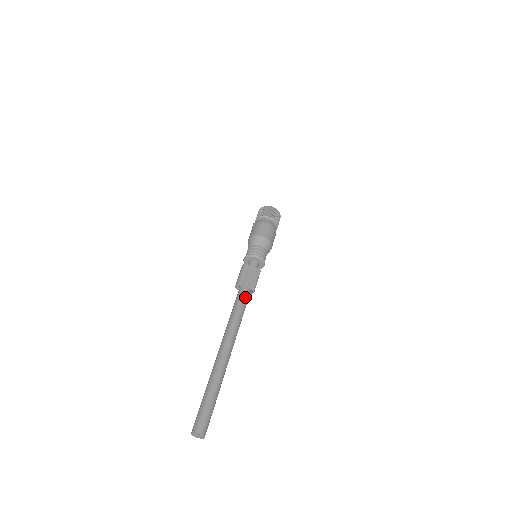
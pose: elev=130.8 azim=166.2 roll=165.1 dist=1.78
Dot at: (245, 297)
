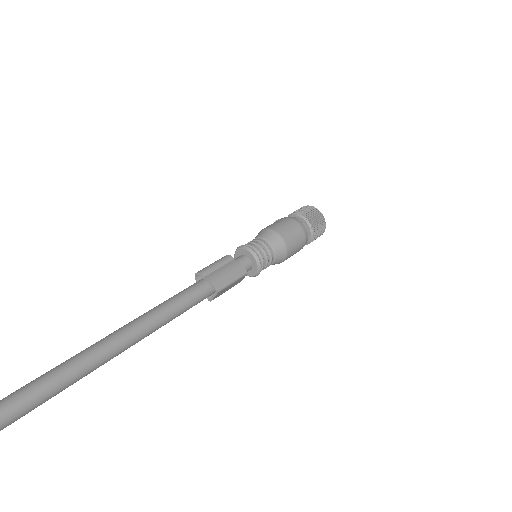
Dot at: (196, 292)
